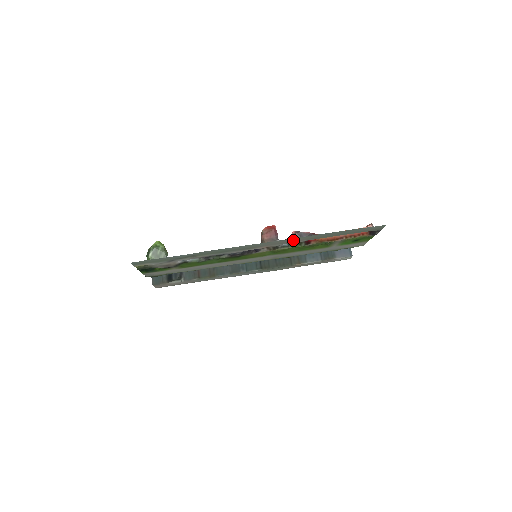
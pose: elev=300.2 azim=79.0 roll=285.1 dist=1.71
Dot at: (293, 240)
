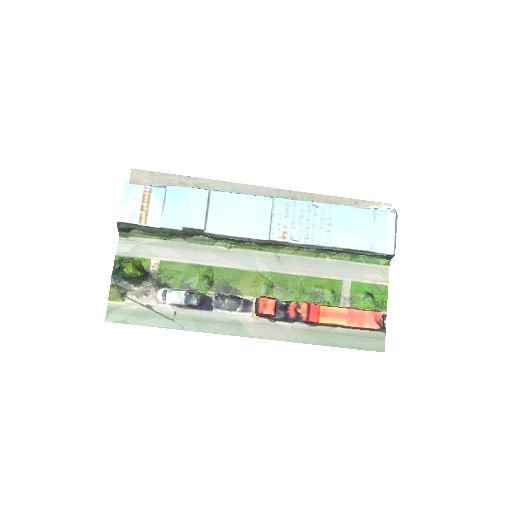
Dot at: (284, 333)
